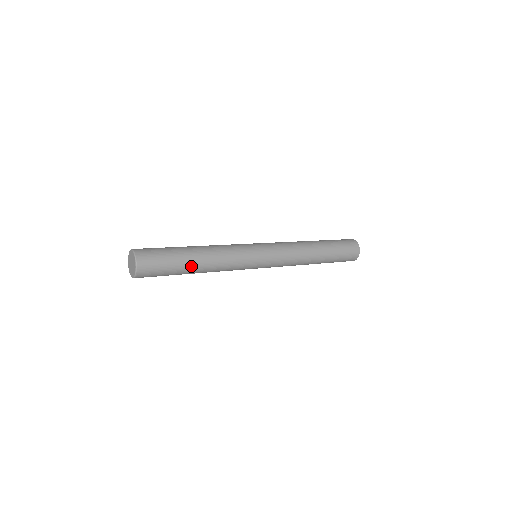
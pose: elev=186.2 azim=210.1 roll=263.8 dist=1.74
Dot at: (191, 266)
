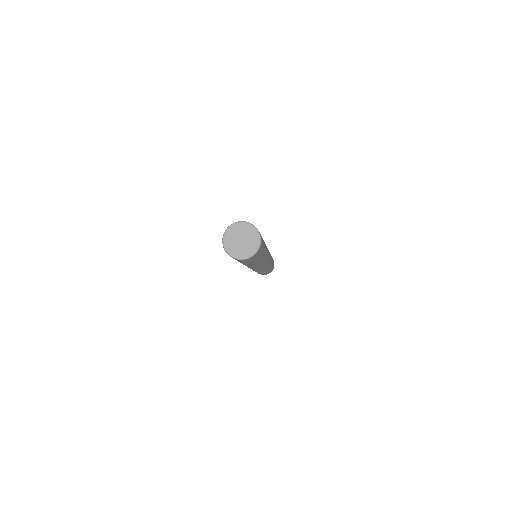
Dot at: (264, 254)
